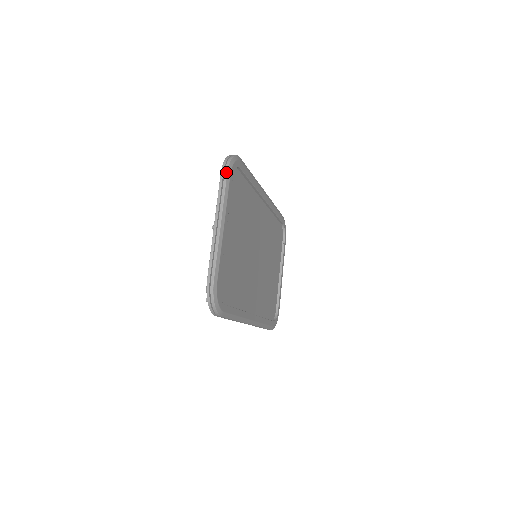
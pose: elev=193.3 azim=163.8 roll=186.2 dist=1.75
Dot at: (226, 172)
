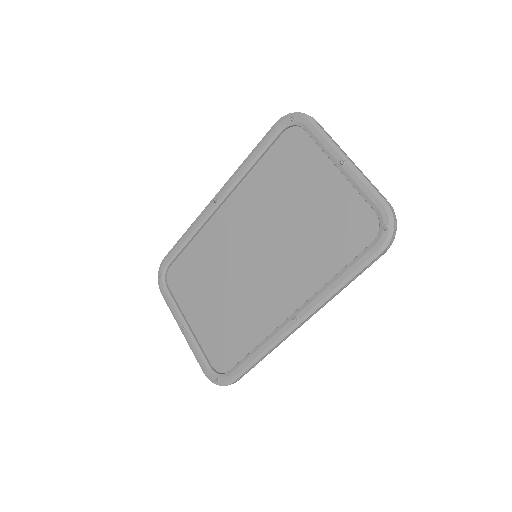
Dot at: occluded
